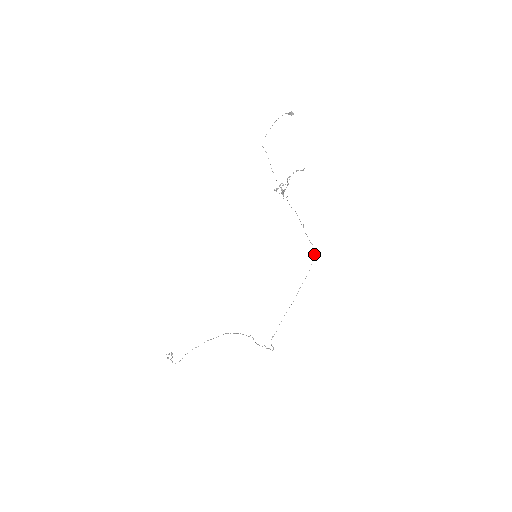
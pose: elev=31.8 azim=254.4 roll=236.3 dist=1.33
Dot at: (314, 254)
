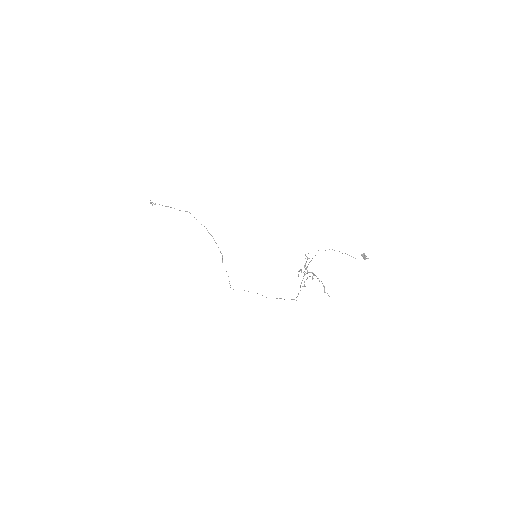
Dot at: occluded
